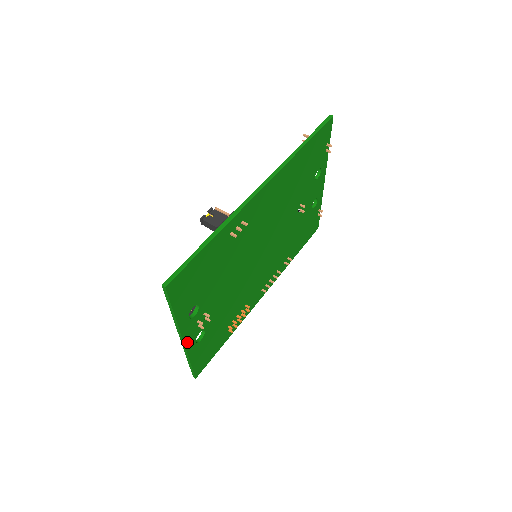
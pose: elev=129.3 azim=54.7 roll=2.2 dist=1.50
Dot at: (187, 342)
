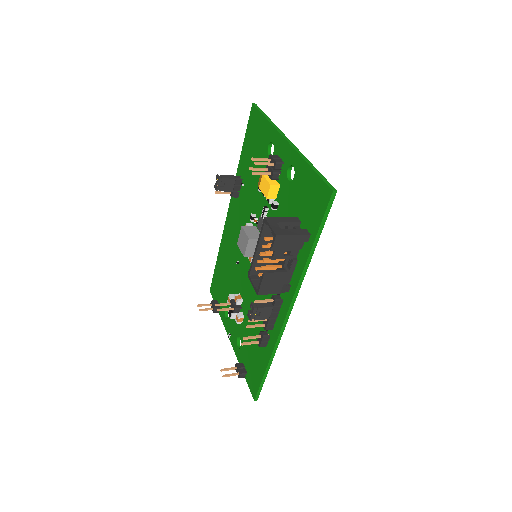
Dot at: occluded
